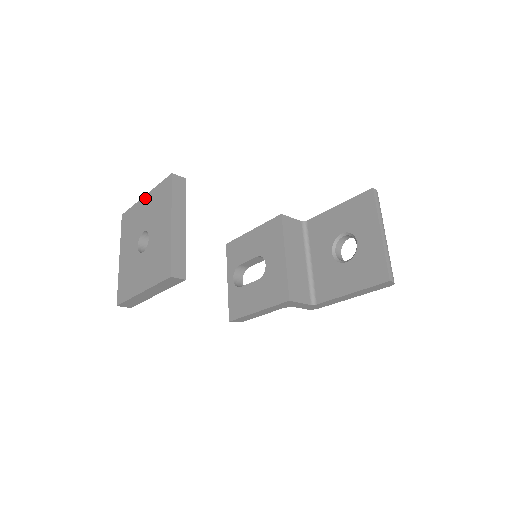
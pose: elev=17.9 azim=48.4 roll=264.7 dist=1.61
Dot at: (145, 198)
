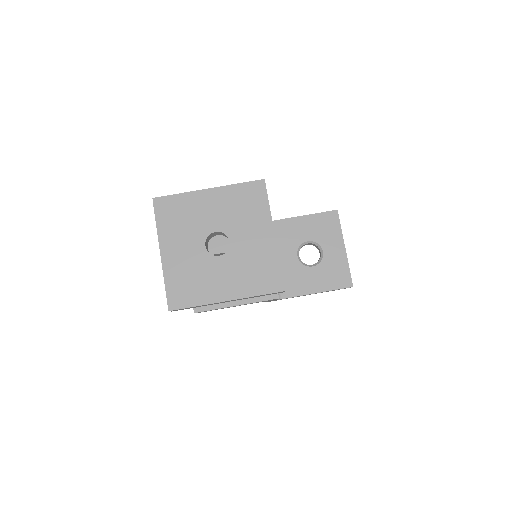
Dot at: (211, 192)
